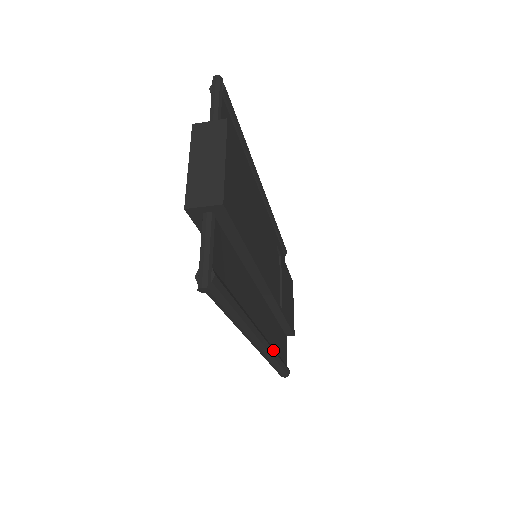
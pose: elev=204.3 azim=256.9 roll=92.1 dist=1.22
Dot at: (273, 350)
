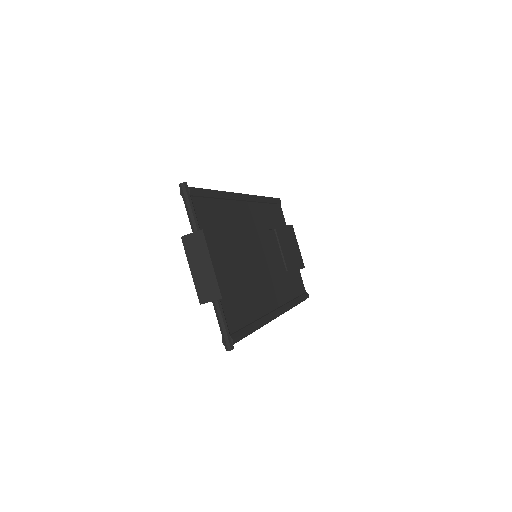
Dot at: (289, 306)
